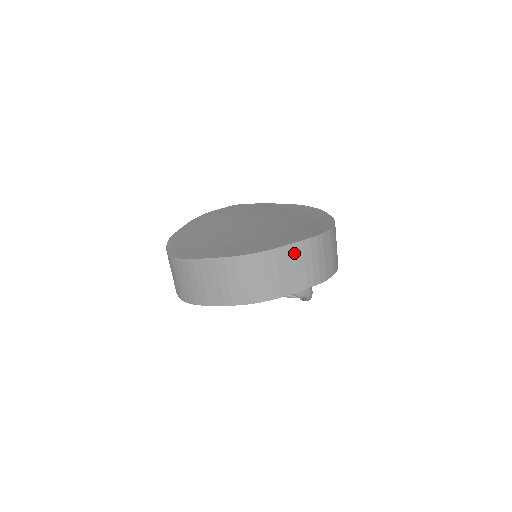
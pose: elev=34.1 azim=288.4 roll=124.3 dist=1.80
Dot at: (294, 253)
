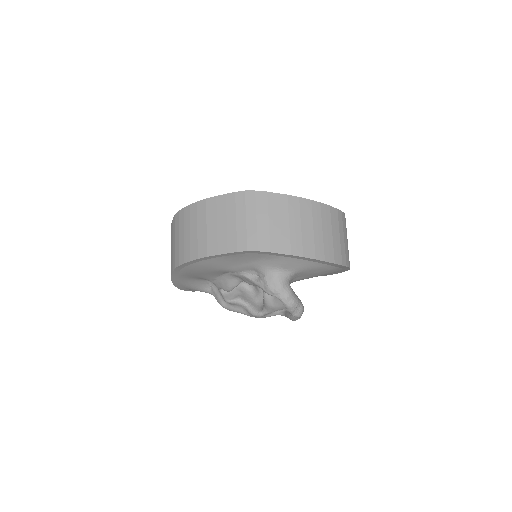
Dot at: (225, 206)
